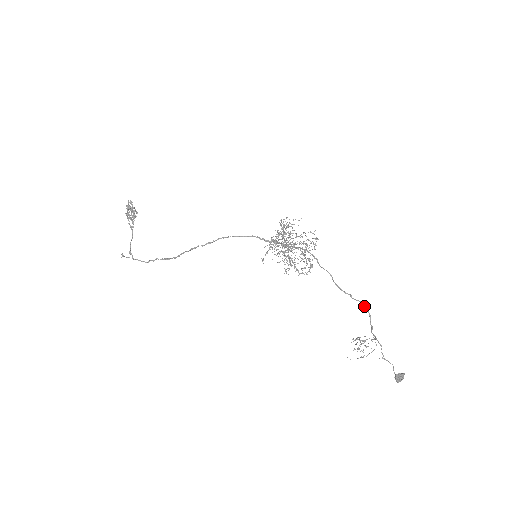
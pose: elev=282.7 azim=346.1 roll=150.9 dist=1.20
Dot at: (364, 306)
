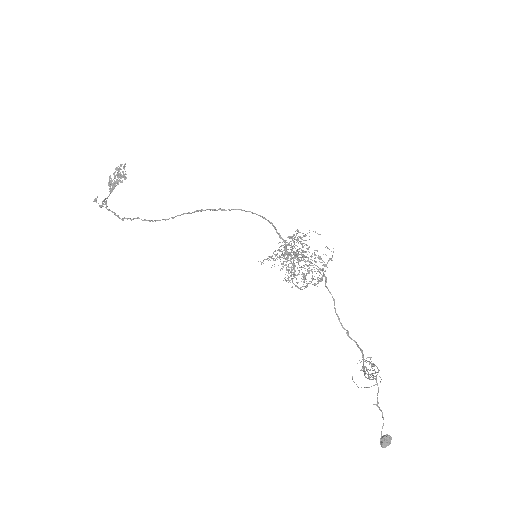
Dot at: (359, 348)
